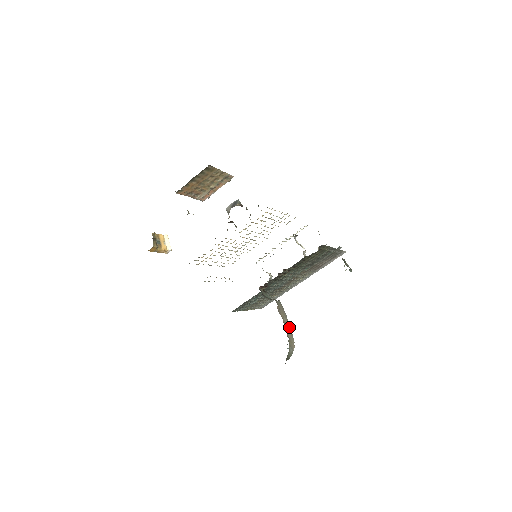
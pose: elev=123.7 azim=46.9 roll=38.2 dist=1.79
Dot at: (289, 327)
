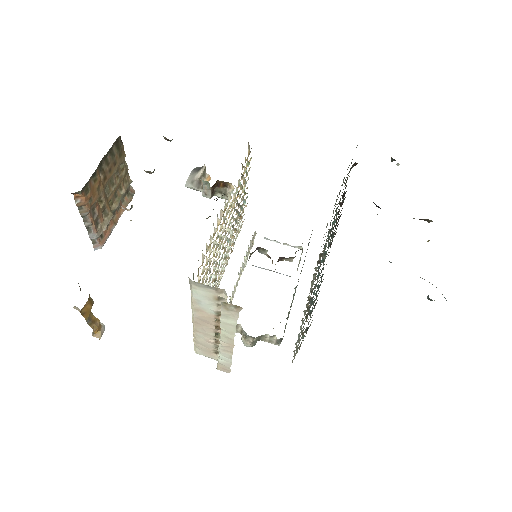
Dot at: occluded
